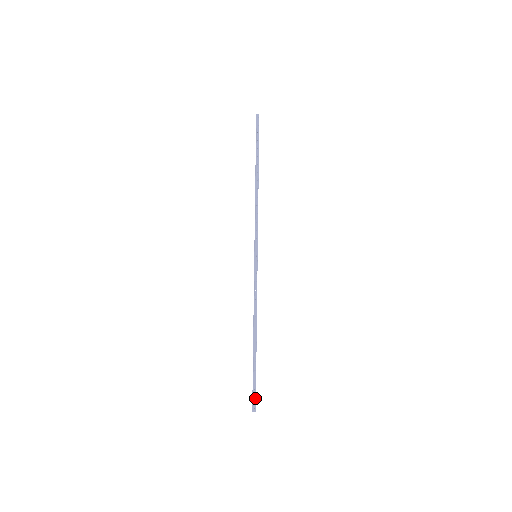
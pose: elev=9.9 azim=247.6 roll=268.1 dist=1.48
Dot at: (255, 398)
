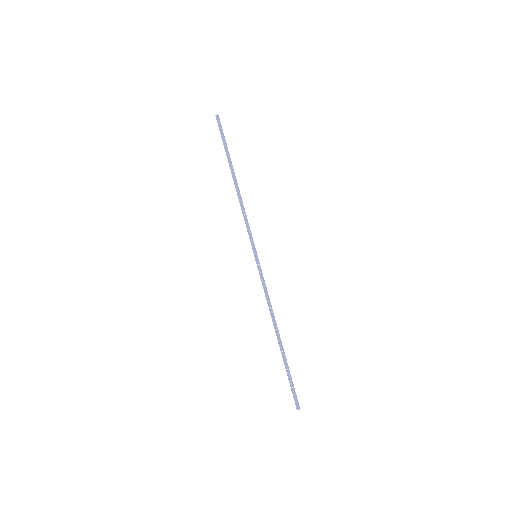
Dot at: (295, 396)
